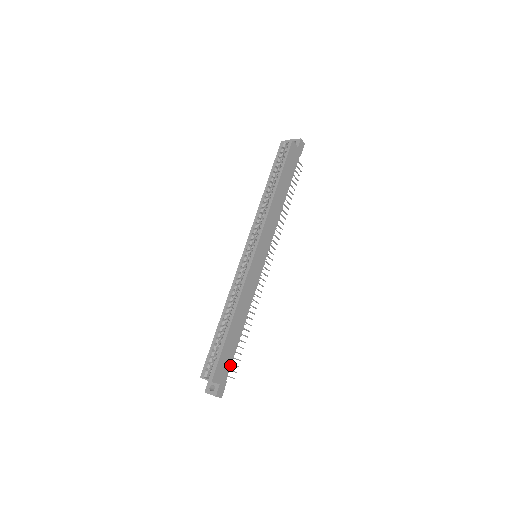
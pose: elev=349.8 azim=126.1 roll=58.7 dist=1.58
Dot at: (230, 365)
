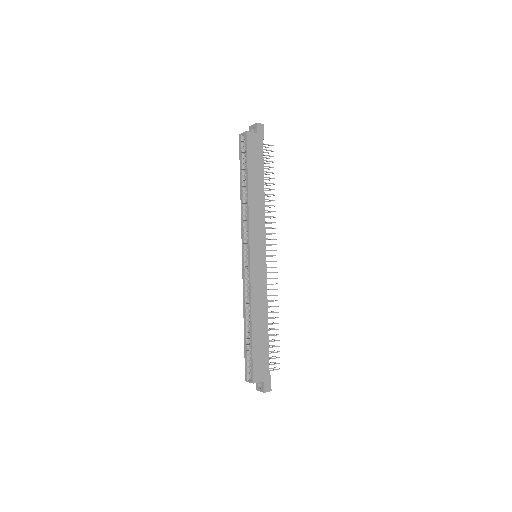
Dot at: (268, 361)
